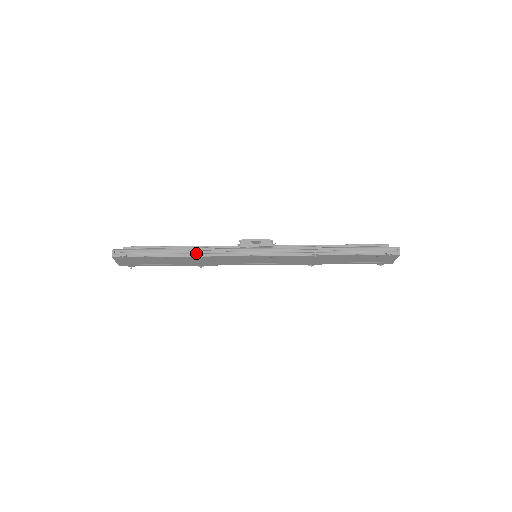
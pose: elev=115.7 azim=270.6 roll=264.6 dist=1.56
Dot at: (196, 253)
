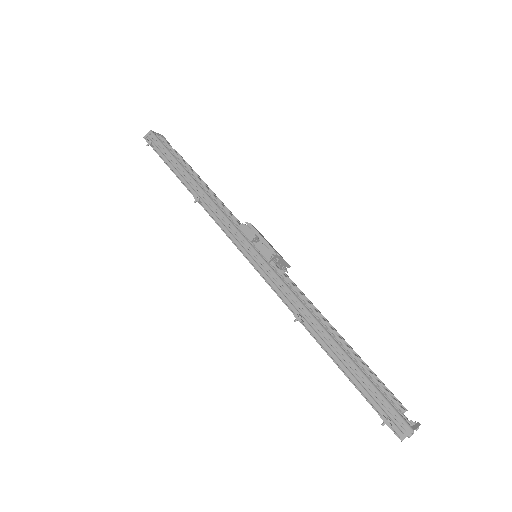
Dot at: (198, 196)
